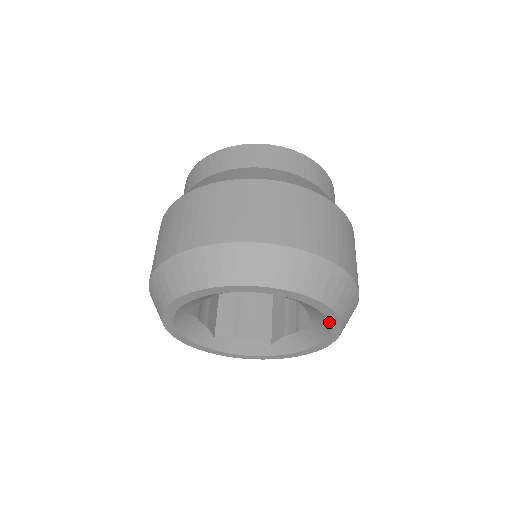
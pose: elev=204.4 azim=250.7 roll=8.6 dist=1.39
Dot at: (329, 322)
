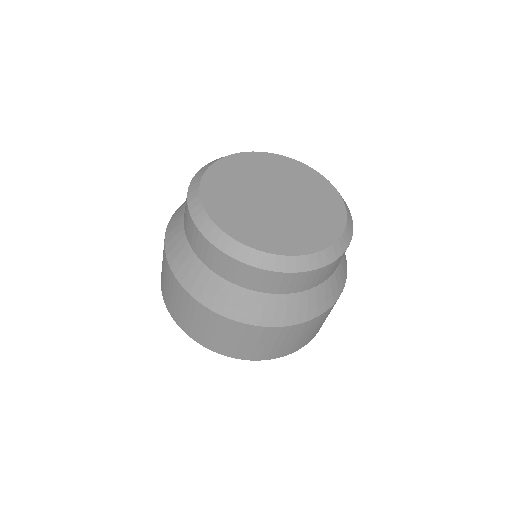
Dot at: occluded
